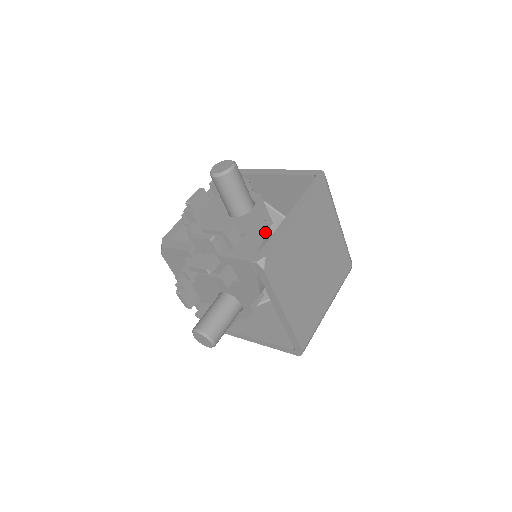
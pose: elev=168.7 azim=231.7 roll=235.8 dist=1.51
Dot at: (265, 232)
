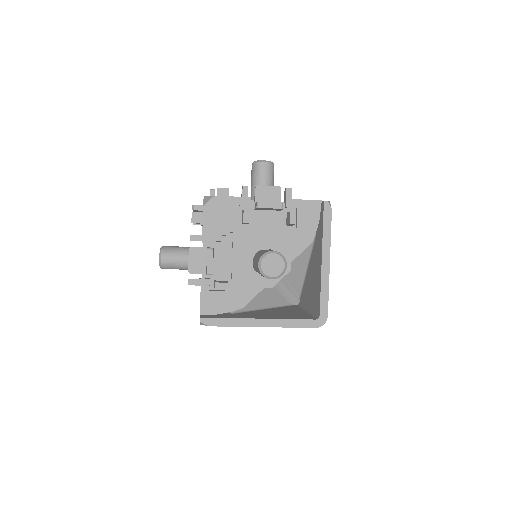
Dot at: occluded
